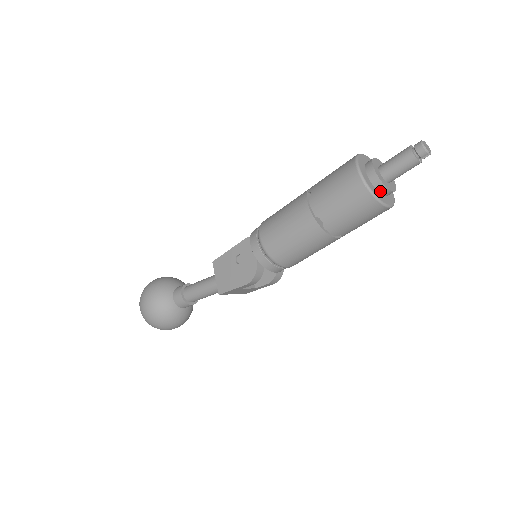
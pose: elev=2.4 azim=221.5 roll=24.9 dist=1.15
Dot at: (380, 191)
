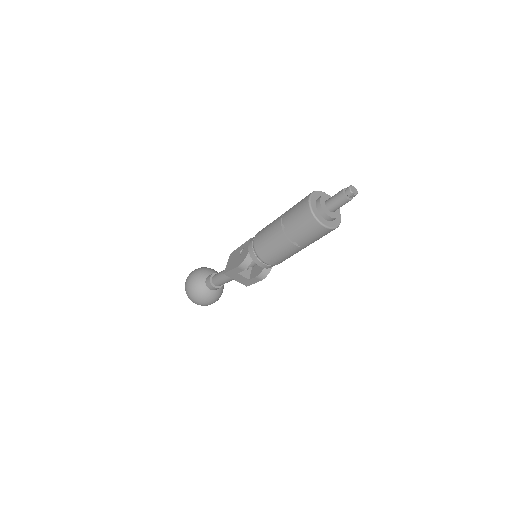
Dot at: (320, 213)
